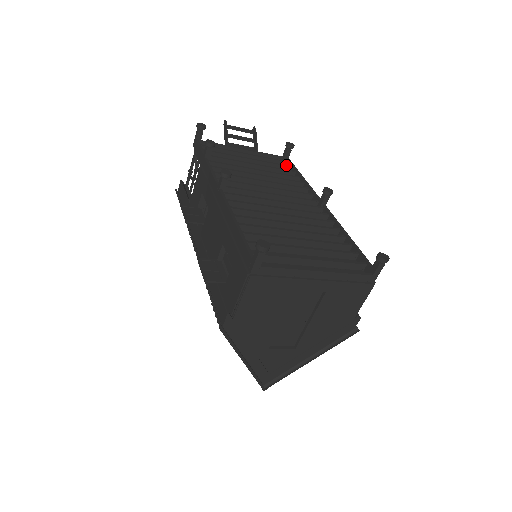
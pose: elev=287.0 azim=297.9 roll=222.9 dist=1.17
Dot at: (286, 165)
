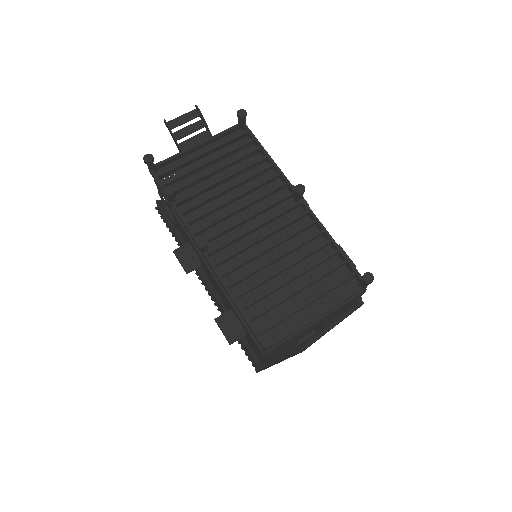
Dot at: (247, 141)
